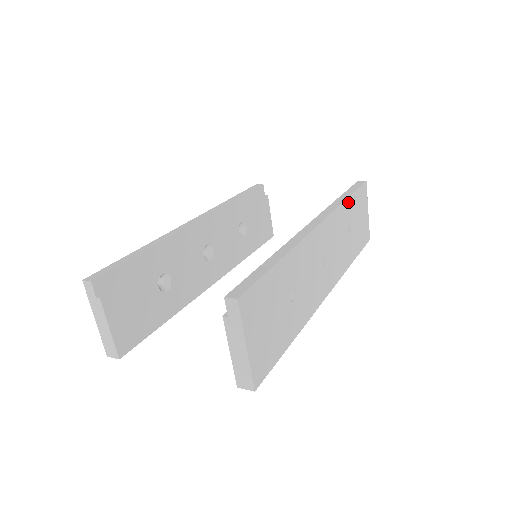
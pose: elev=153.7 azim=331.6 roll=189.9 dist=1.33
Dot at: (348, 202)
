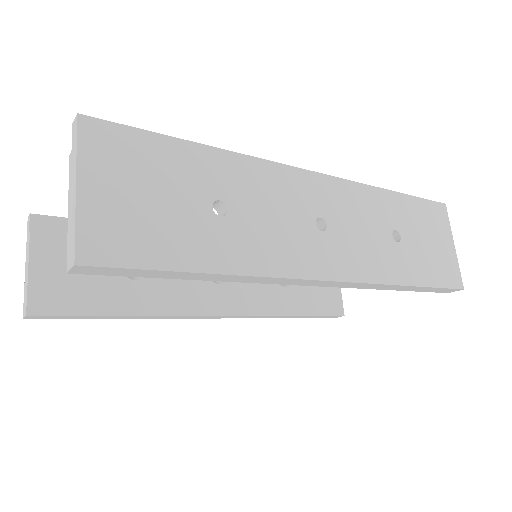
Dot at: (393, 197)
